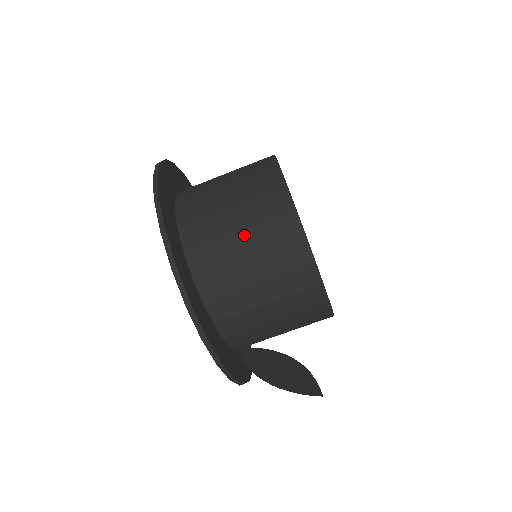
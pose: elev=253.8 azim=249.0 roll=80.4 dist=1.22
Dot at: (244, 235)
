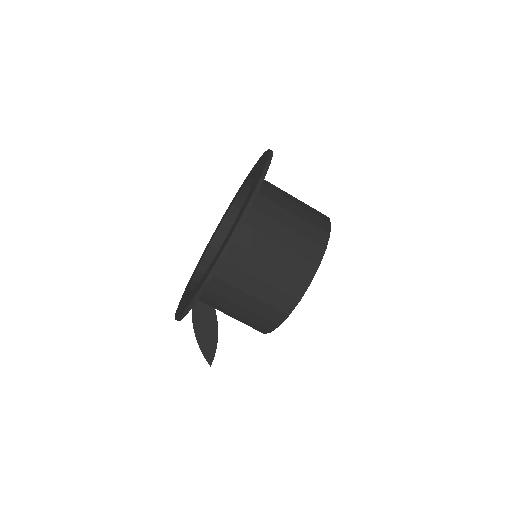
Dot at: (251, 298)
